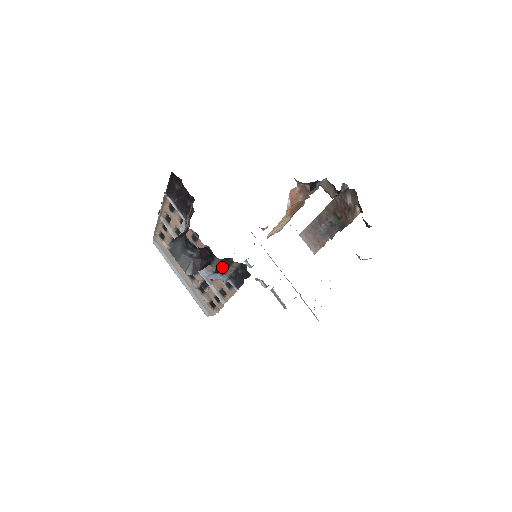
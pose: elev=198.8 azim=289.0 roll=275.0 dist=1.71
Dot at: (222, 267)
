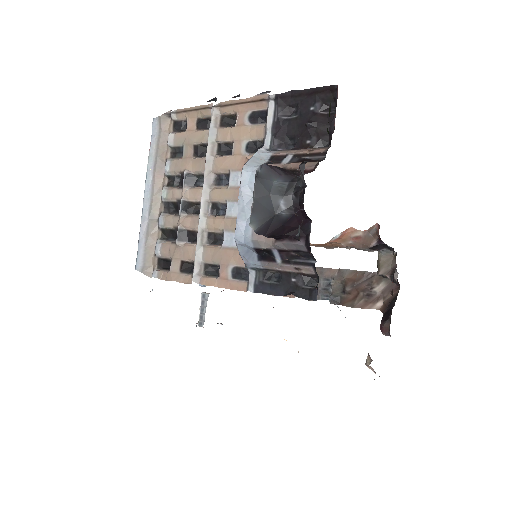
Dot at: (280, 254)
